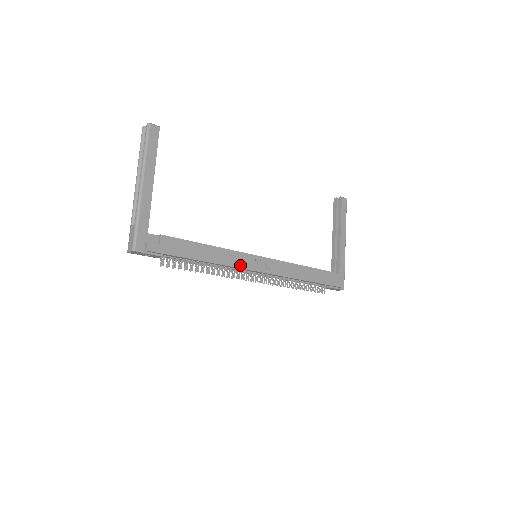
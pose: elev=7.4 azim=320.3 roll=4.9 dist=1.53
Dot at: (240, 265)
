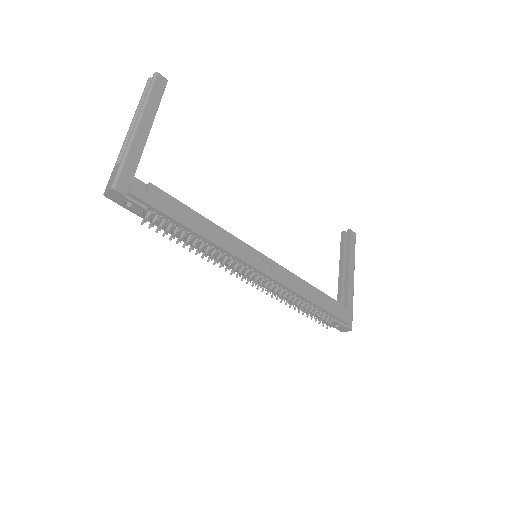
Dot at: (238, 254)
